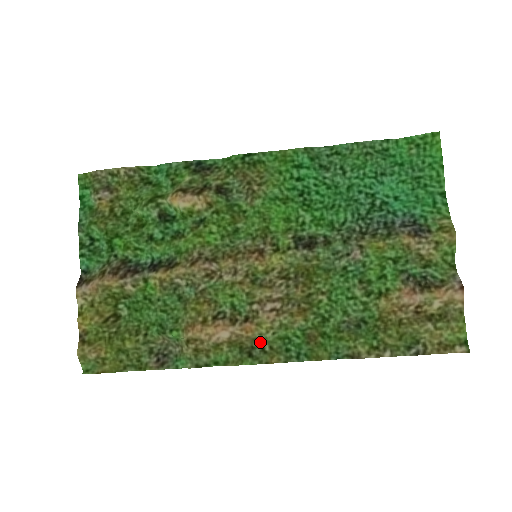
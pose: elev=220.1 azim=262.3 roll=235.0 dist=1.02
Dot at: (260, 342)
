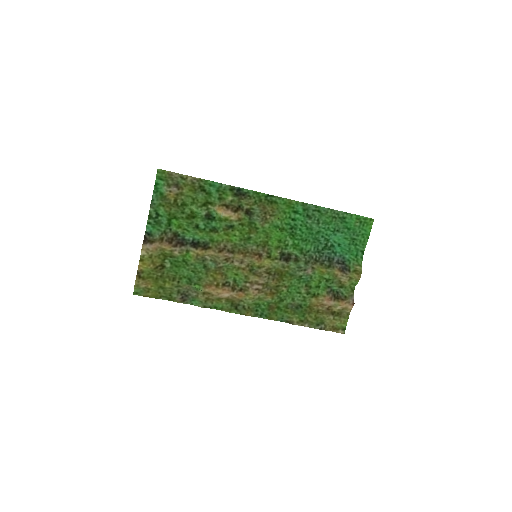
Dot at: (243, 303)
